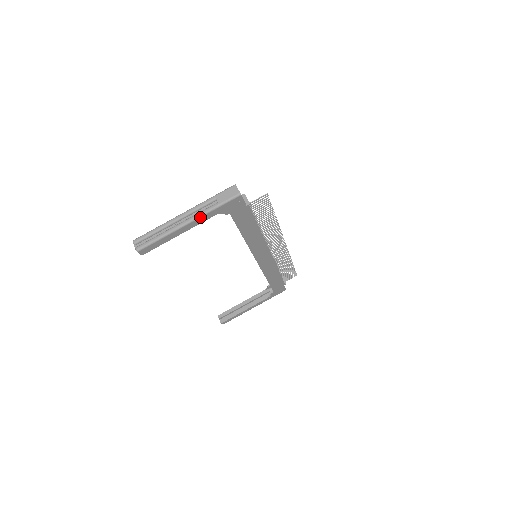
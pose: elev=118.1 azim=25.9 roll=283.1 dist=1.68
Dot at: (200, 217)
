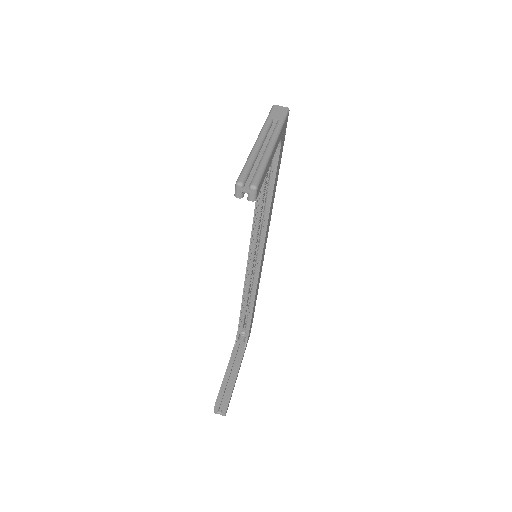
Dot at: (278, 136)
